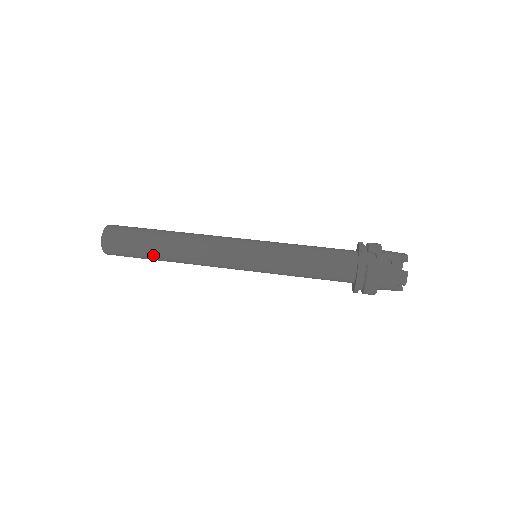
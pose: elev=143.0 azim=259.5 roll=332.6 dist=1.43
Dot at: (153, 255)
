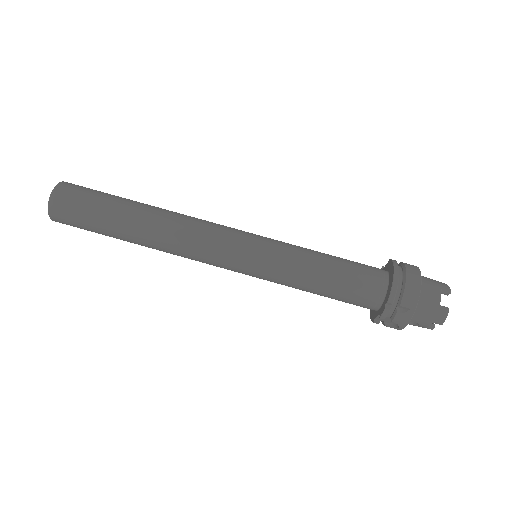
Dot at: occluded
